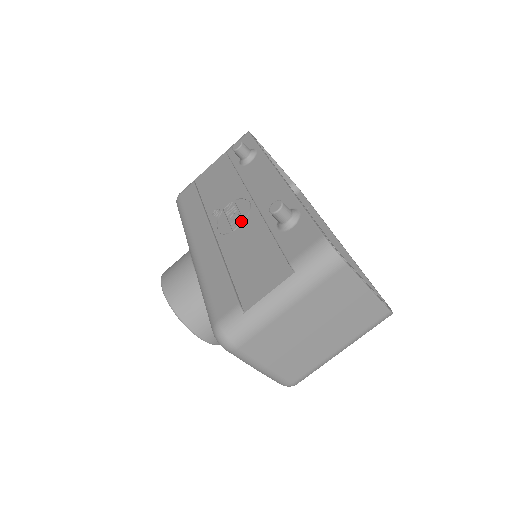
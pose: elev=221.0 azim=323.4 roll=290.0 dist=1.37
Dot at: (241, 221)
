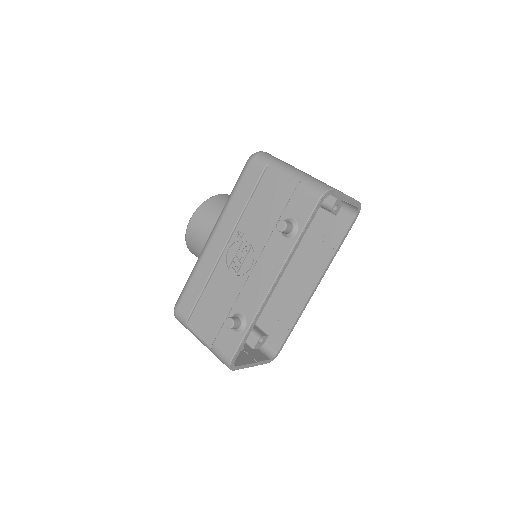
Dot at: (235, 273)
